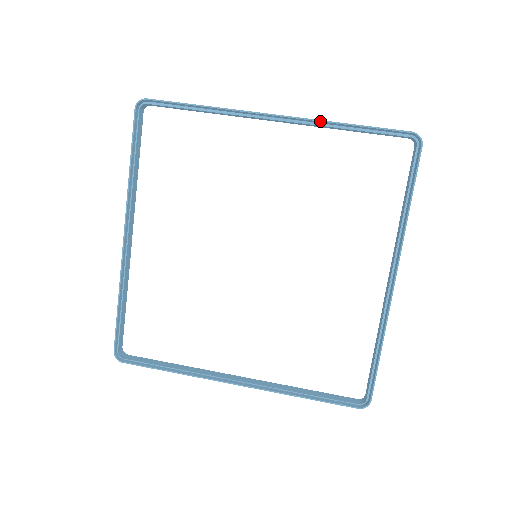
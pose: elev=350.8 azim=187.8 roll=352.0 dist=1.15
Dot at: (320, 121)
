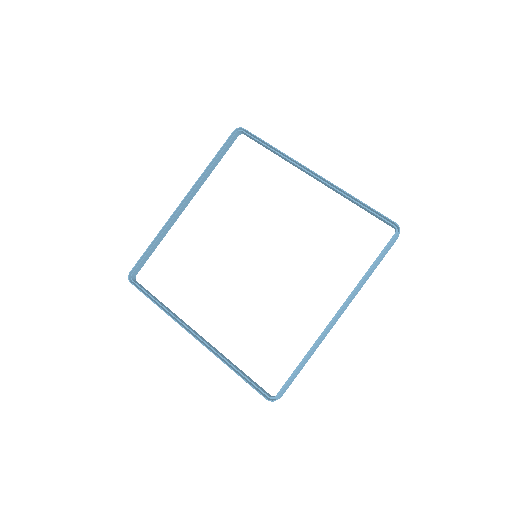
Dot at: (341, 189)
